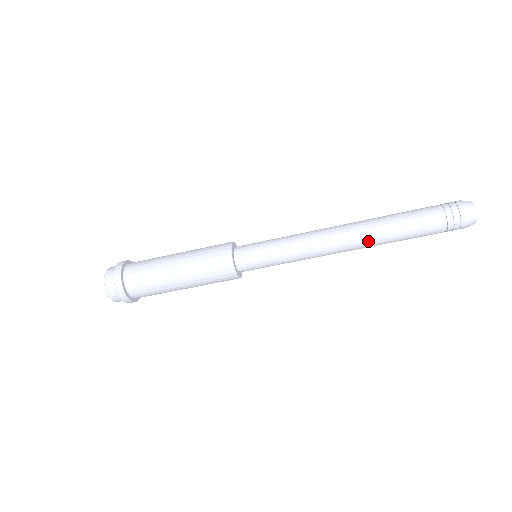
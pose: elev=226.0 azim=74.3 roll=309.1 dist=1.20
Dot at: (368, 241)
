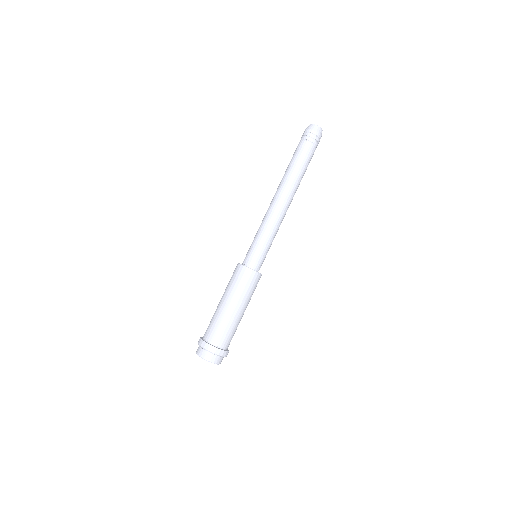
Dot at: (281, 183)
